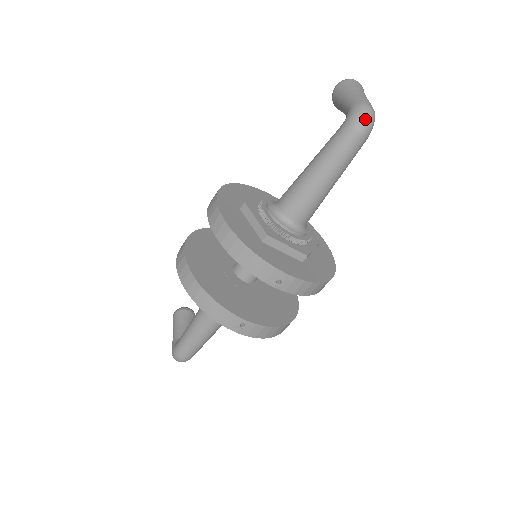
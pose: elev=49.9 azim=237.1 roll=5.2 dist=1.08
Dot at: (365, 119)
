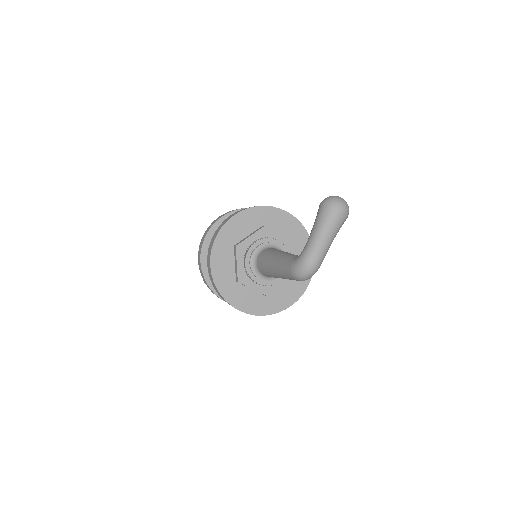
Dot at: (301, 275)
